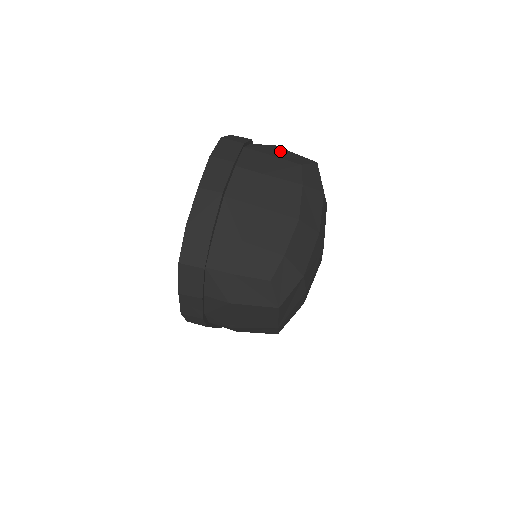
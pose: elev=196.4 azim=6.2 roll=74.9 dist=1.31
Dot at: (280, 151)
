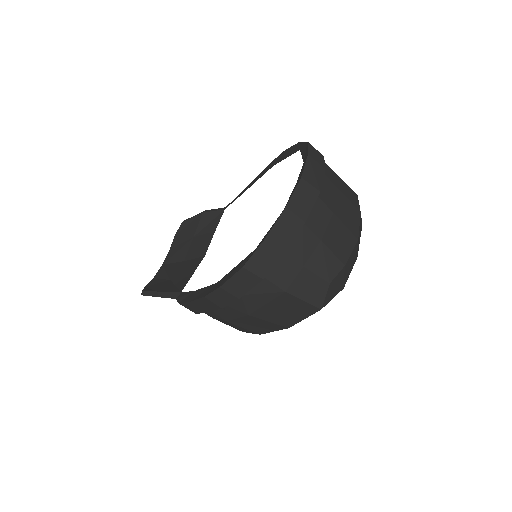
Dot at: occluded
